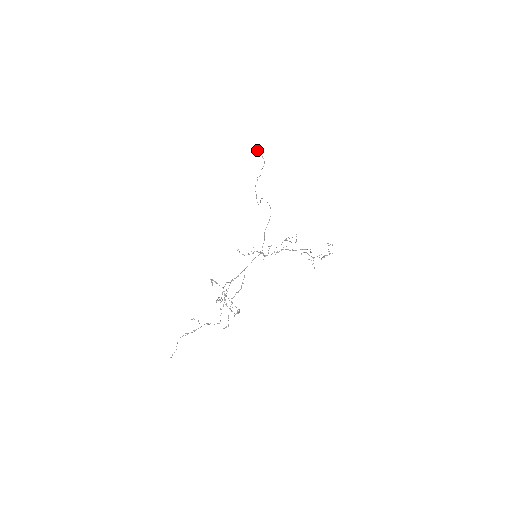
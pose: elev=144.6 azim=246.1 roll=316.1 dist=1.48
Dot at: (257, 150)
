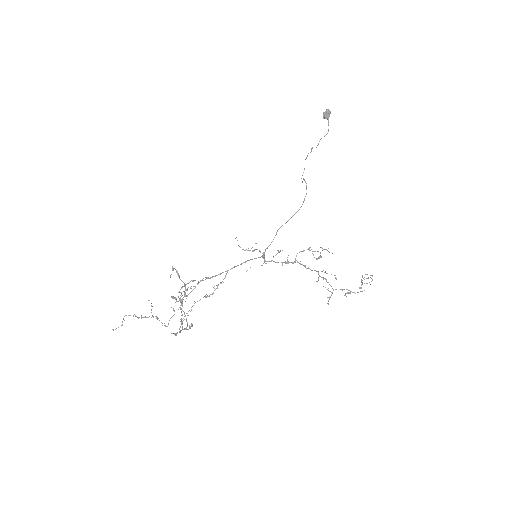
Dot at: occluded
